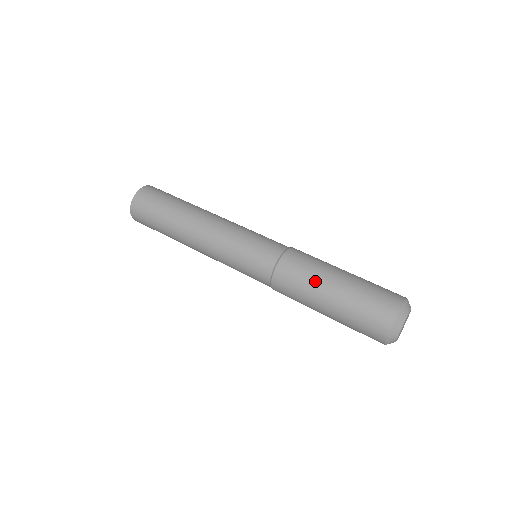
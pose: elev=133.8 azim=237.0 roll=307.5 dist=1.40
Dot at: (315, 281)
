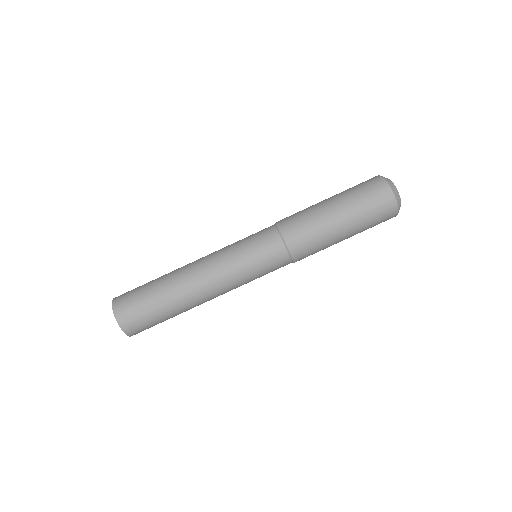
Dot at: (328, 239)
